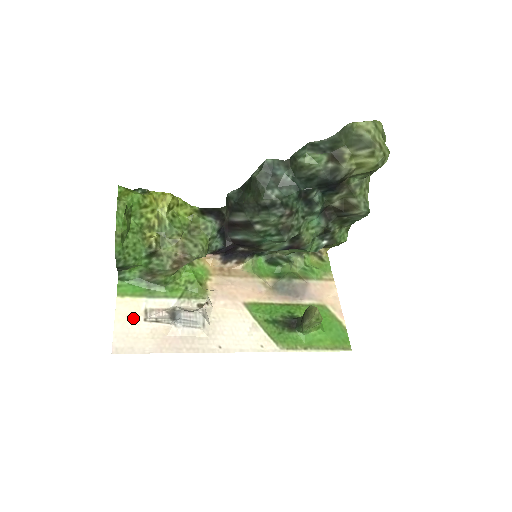
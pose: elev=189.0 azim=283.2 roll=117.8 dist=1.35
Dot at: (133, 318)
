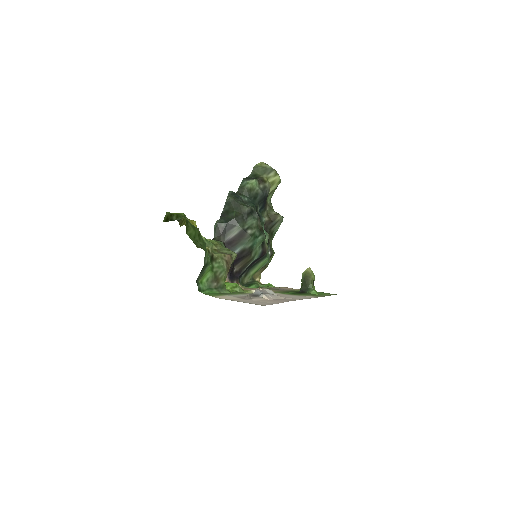
Dot at: occluded
